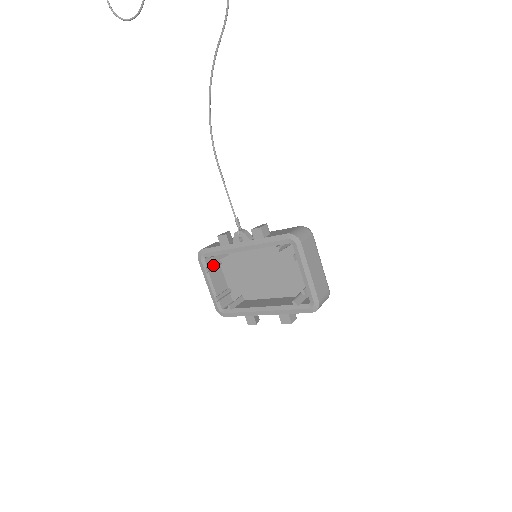
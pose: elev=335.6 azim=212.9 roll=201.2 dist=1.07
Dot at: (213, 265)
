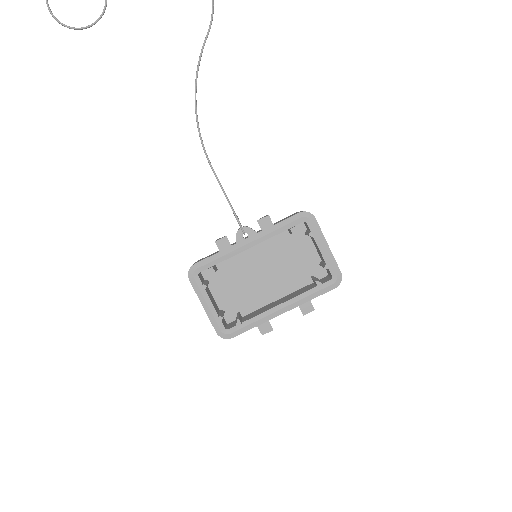
Dot at: (206, 282)
